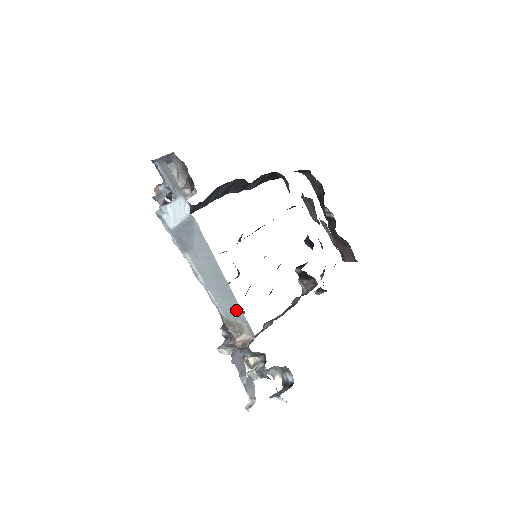
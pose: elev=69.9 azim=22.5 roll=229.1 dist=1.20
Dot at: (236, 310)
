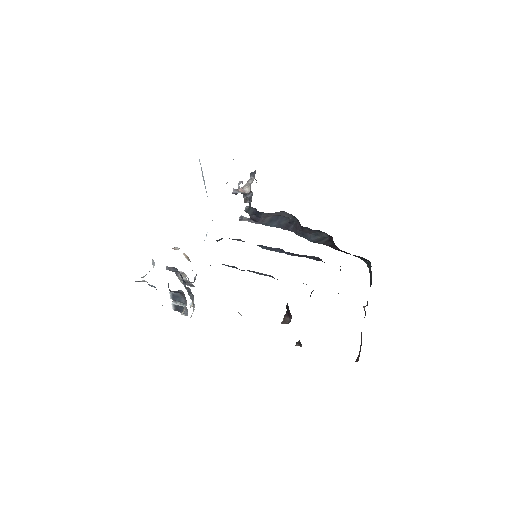
Dot at: occluded
